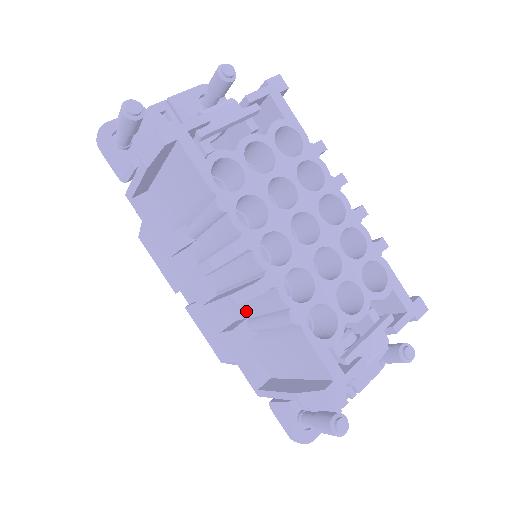
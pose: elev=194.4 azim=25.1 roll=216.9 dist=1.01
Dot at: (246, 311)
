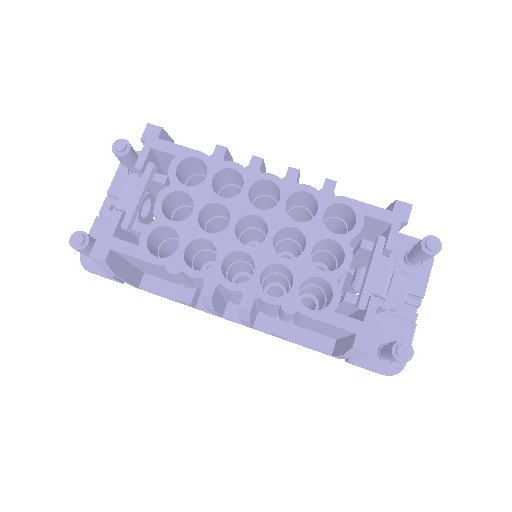
Dot at: (270, 312)
